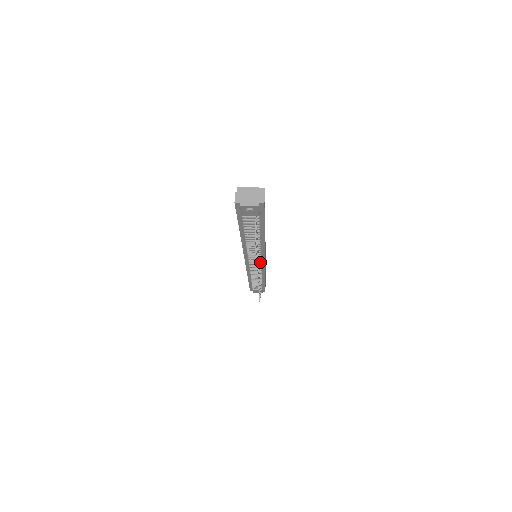
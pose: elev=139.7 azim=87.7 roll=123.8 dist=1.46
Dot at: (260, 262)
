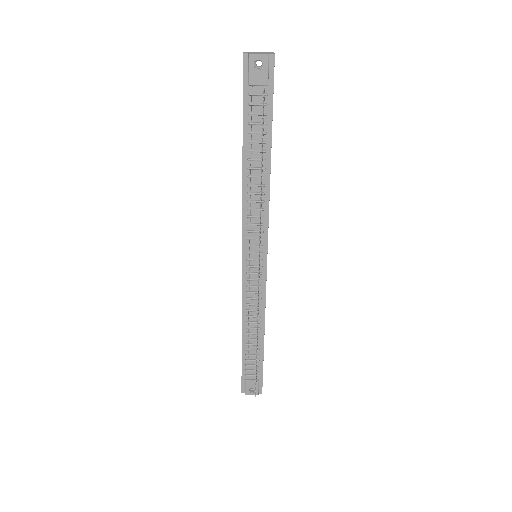
Dot at: (261, 259)
